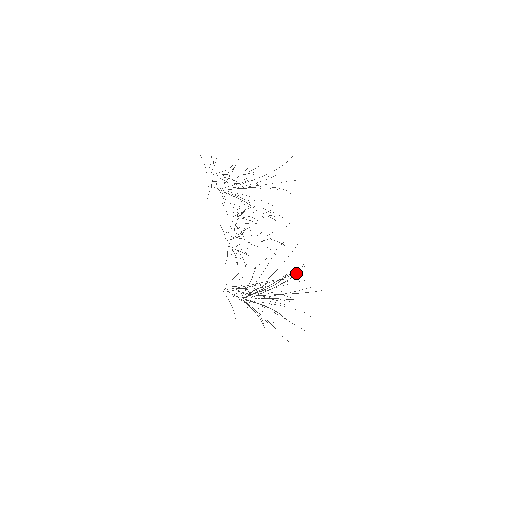
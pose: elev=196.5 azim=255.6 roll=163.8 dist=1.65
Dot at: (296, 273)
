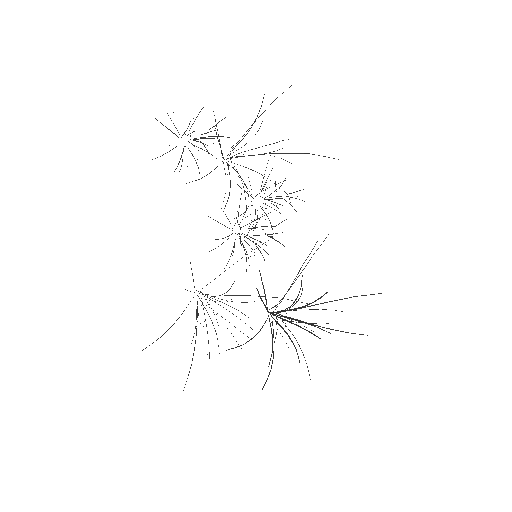
Dot at: occluded
